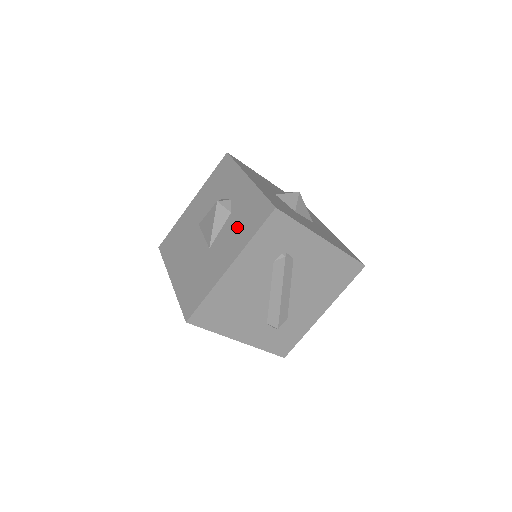
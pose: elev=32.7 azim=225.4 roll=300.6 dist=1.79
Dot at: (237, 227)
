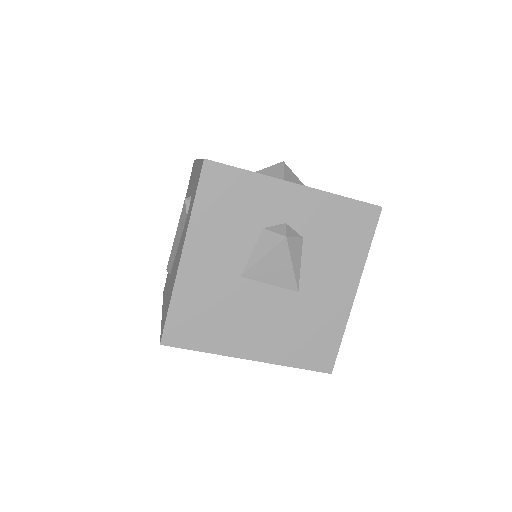
Dot at: (333, 249)
